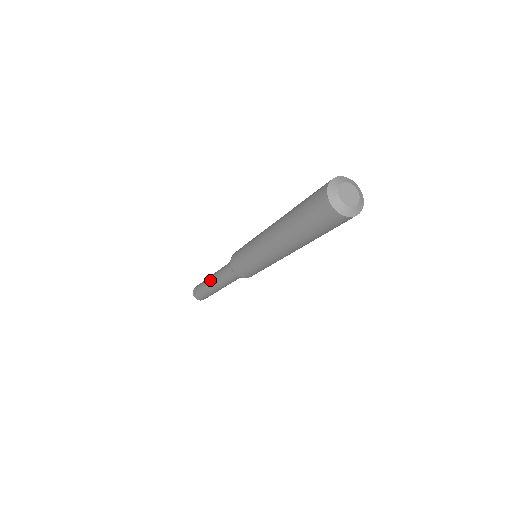
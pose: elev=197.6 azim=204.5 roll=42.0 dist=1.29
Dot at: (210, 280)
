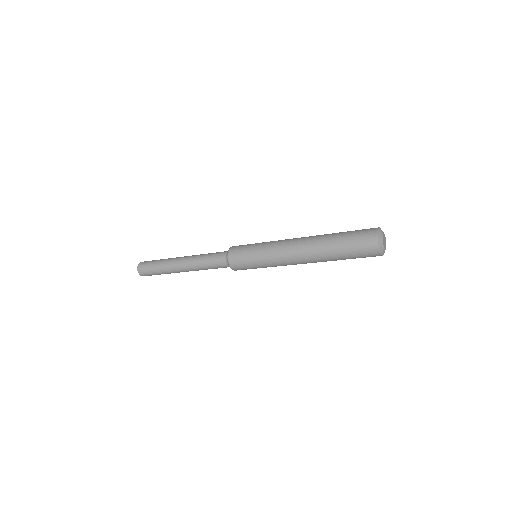
Dot at: (180, 258)
